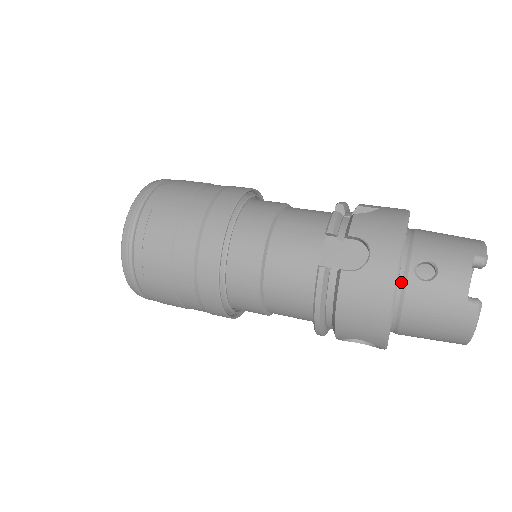
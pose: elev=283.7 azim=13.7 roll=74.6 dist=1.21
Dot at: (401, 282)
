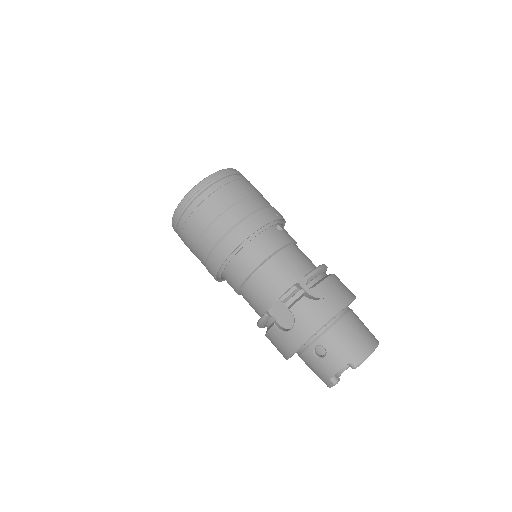
Dot at: (304, 347)
